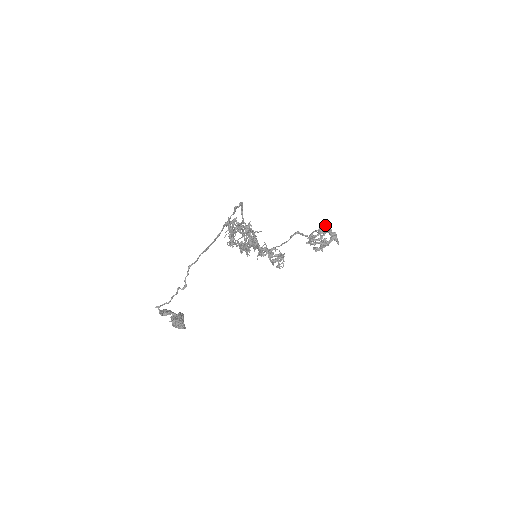
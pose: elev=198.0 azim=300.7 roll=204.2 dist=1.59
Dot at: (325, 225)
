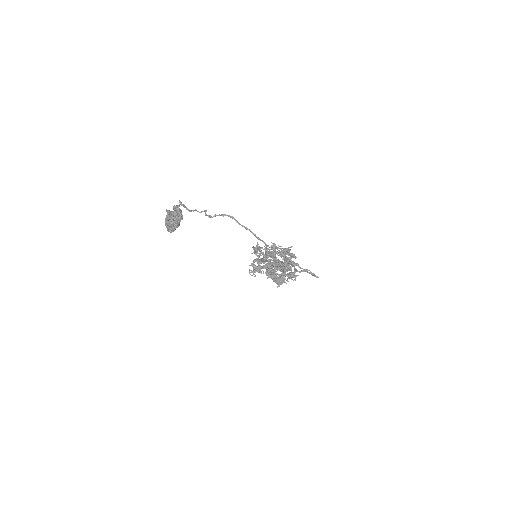
Dot at: (288, 266)
